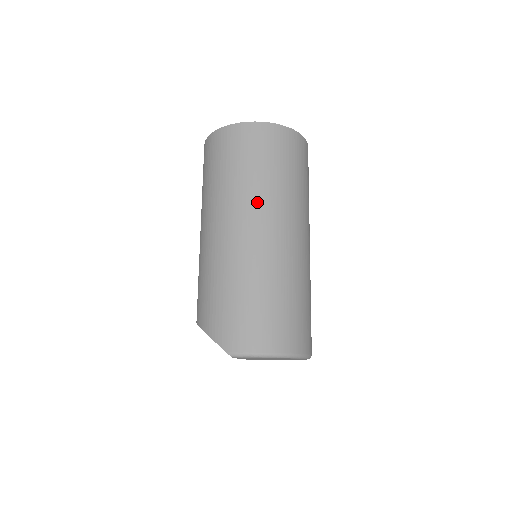
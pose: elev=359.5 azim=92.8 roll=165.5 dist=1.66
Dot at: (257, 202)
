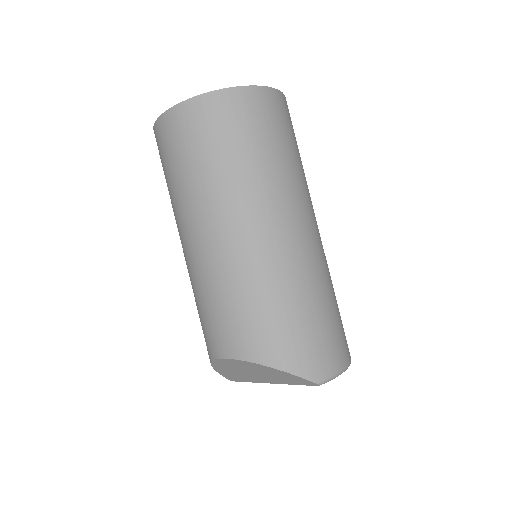
Dot at: (296, 194)
